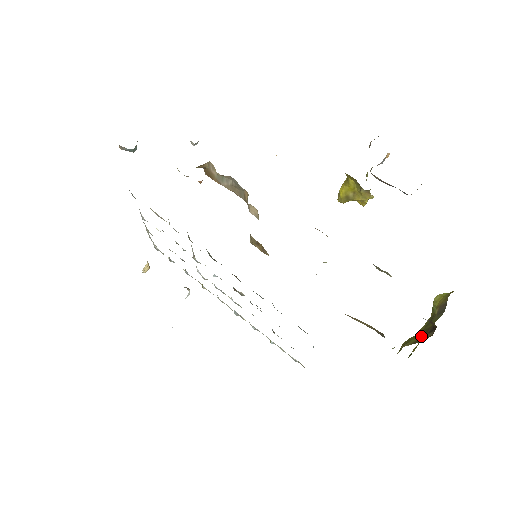
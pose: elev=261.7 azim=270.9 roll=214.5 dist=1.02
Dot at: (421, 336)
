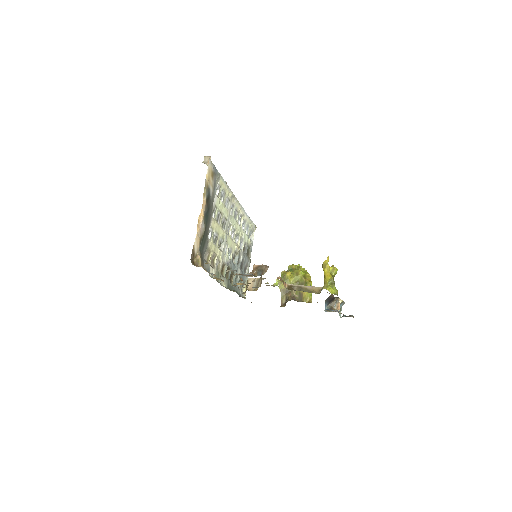
Dot at: (287, 290)
